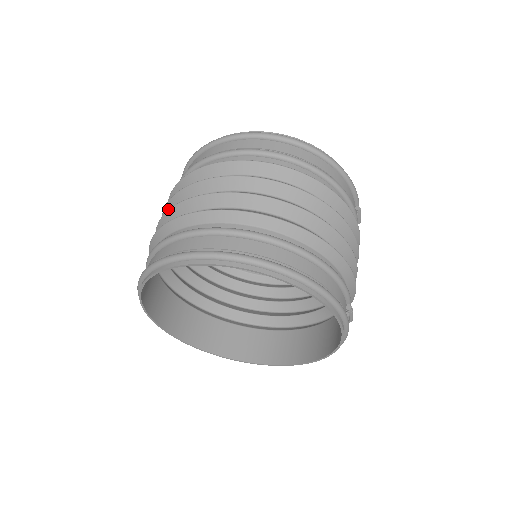
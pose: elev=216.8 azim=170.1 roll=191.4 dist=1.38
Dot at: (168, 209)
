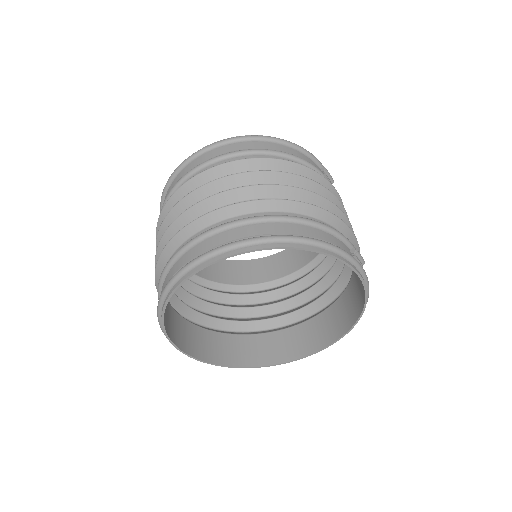
Dot at: occluded
